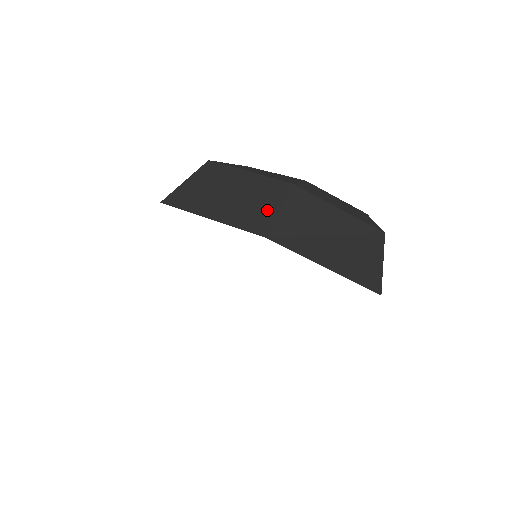
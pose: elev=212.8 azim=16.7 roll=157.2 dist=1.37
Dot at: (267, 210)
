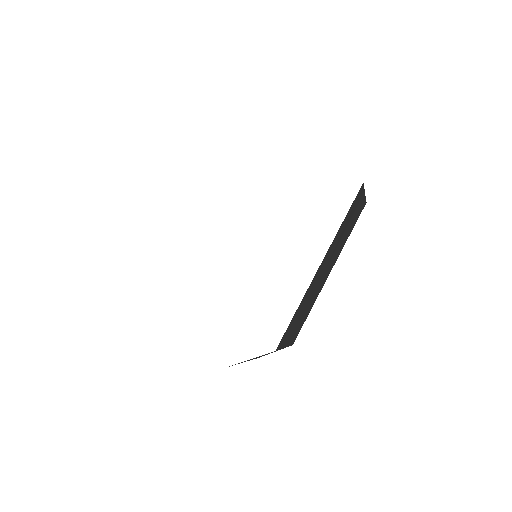
Dot at: occluded
